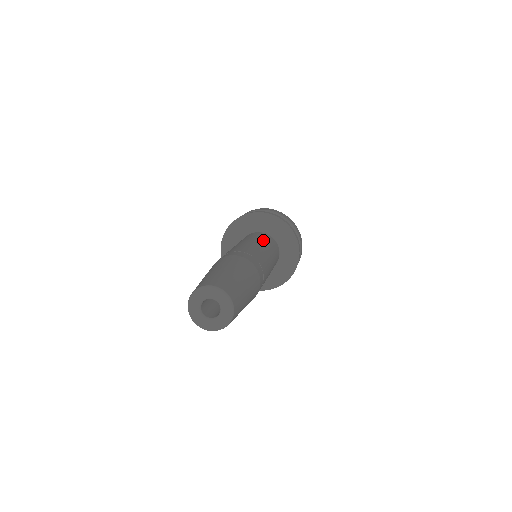
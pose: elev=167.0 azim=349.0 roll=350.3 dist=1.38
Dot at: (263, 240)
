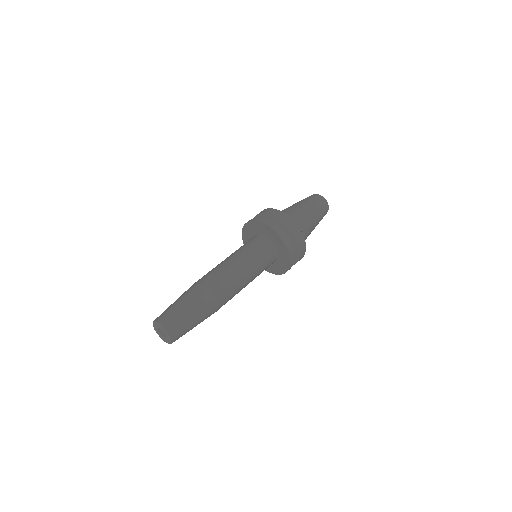
Dot at: (249, 250)
